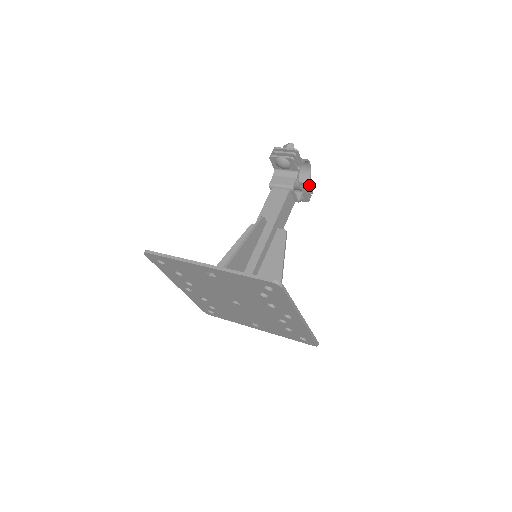
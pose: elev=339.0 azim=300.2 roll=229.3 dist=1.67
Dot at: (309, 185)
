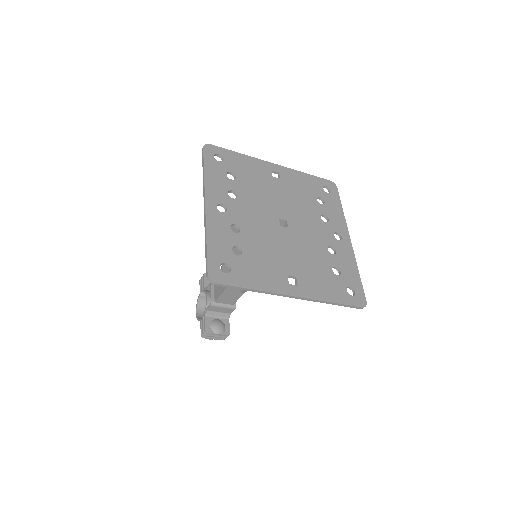
Dot at: occluded
